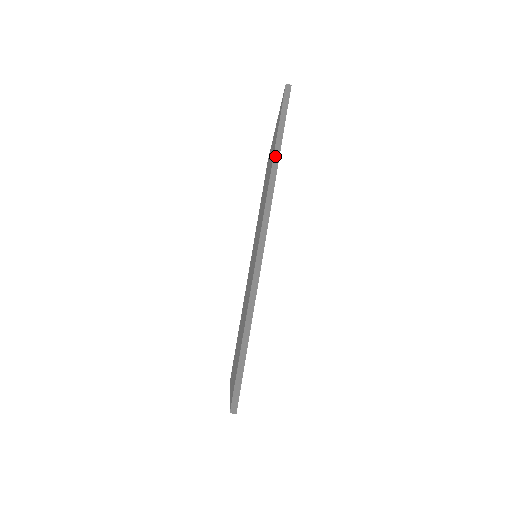
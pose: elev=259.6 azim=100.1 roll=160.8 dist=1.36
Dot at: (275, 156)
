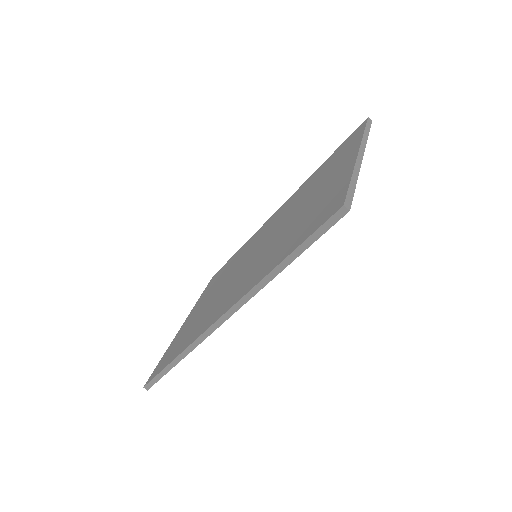
Dot at: (277, 268)
